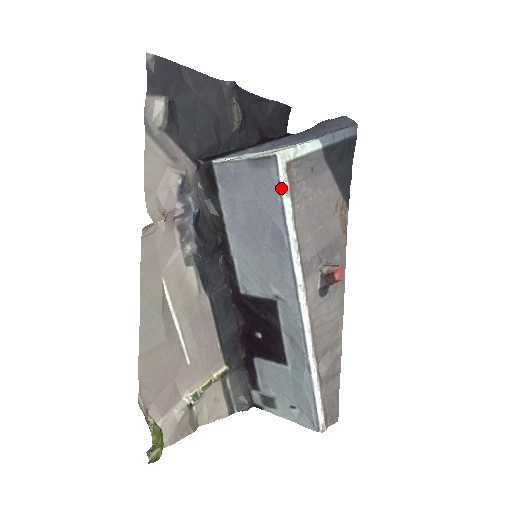
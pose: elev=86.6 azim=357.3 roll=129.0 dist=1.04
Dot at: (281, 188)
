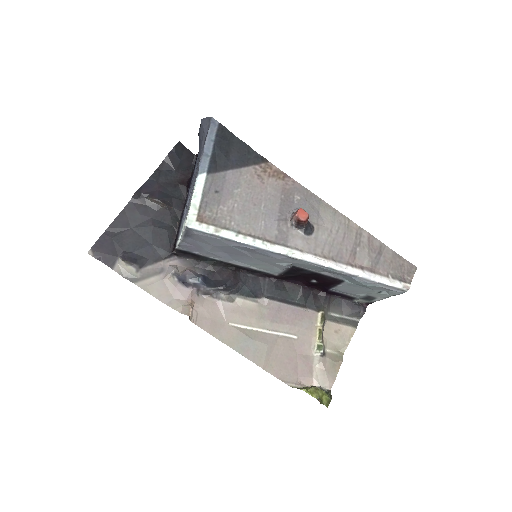
Dot at: (211, 234)
